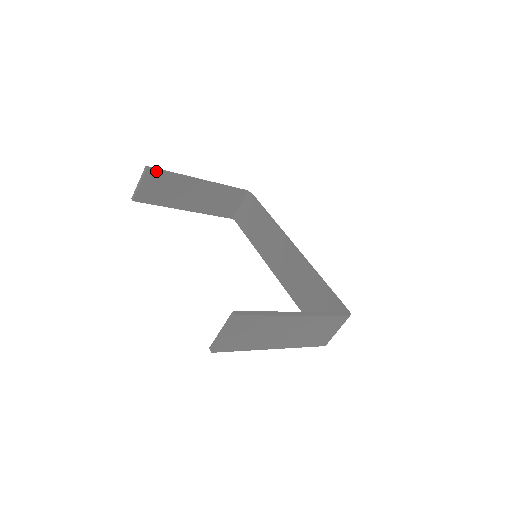
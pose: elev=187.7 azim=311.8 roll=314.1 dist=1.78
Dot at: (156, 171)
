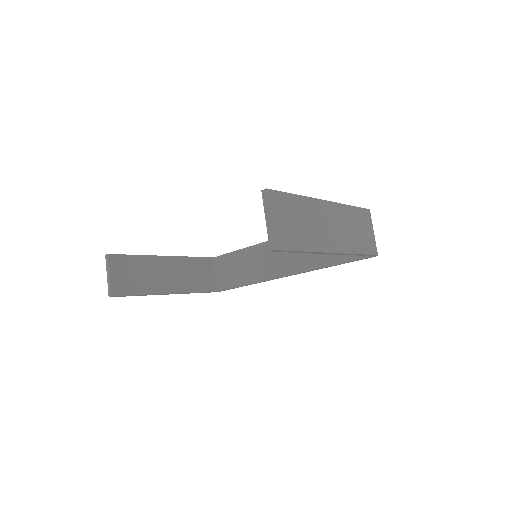
Dot at: (118, 256)
